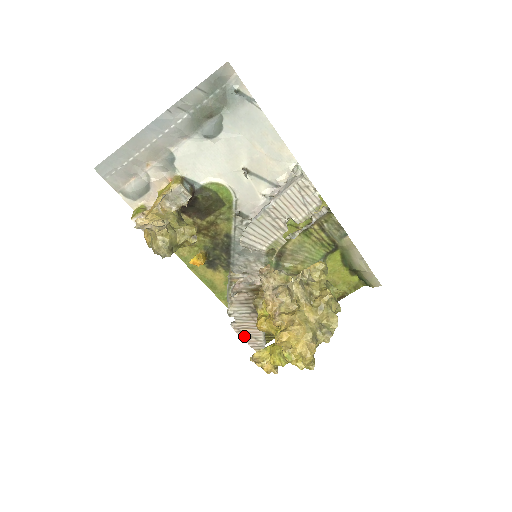
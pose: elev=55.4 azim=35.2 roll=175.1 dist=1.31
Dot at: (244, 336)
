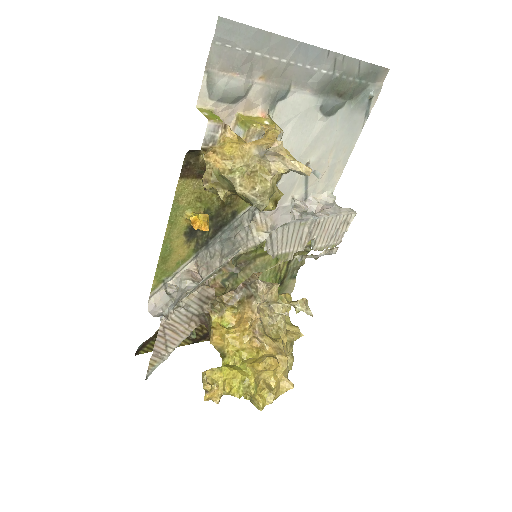
Dot at: (160, 339)
